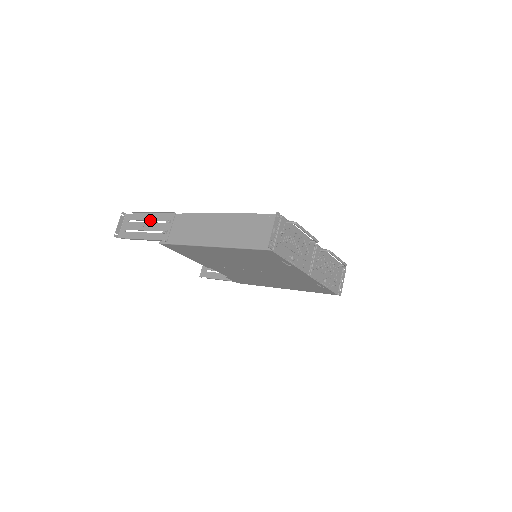
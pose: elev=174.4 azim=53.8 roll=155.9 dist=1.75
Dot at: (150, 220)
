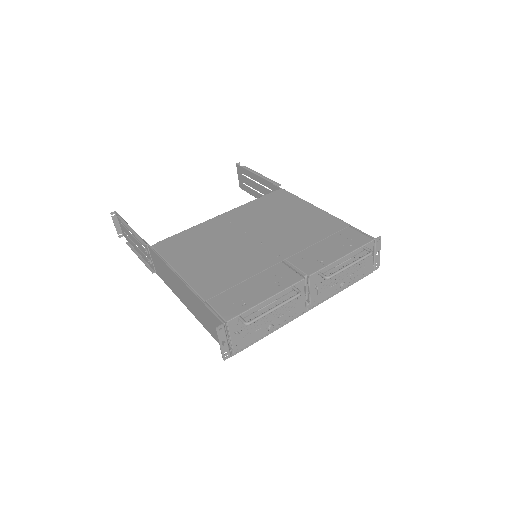
Dot at: (134, 236)
